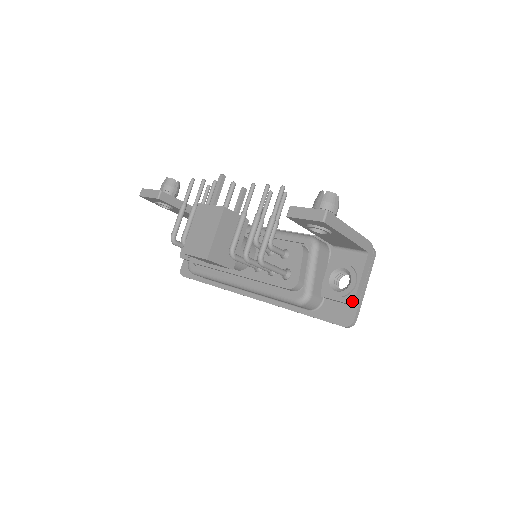
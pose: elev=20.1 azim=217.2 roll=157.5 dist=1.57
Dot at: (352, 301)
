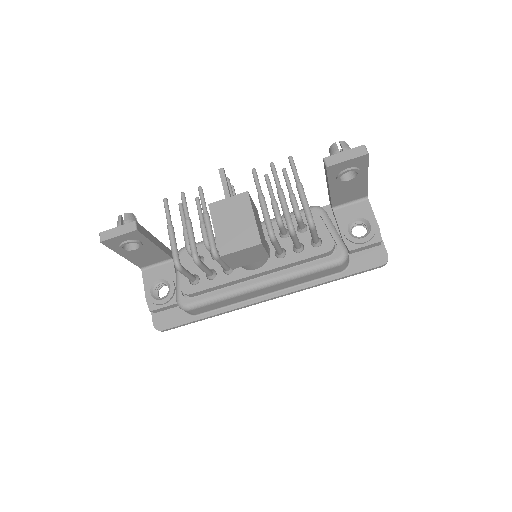
Dot at: occluded
